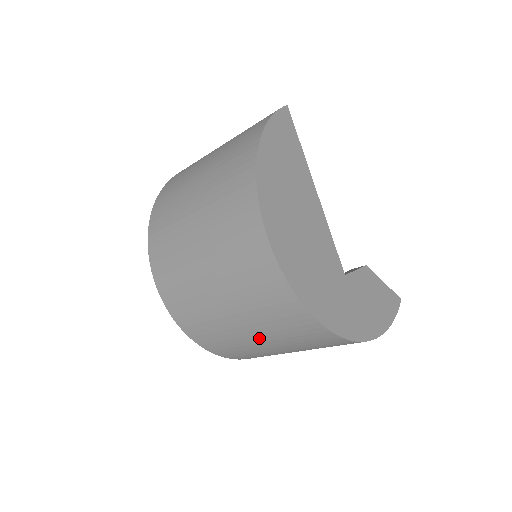
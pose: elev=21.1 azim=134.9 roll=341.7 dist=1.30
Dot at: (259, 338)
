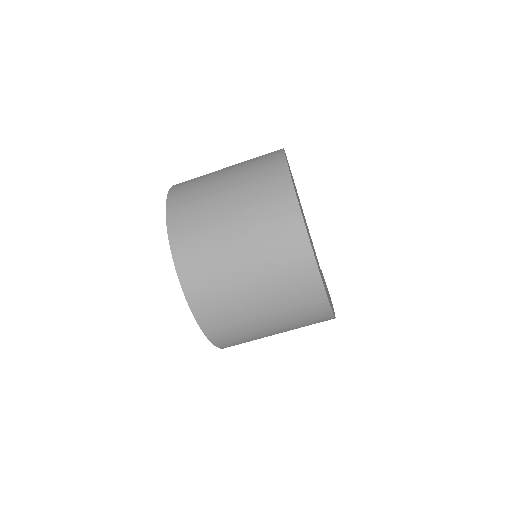
Dot at: (268, 317)
